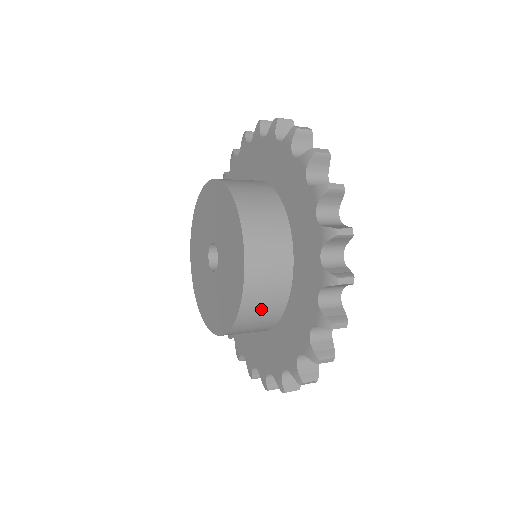
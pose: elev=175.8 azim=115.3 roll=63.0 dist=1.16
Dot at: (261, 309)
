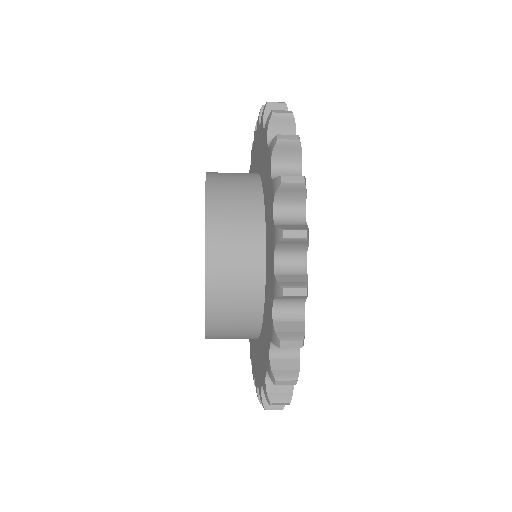
Dot at: (230, 337)
